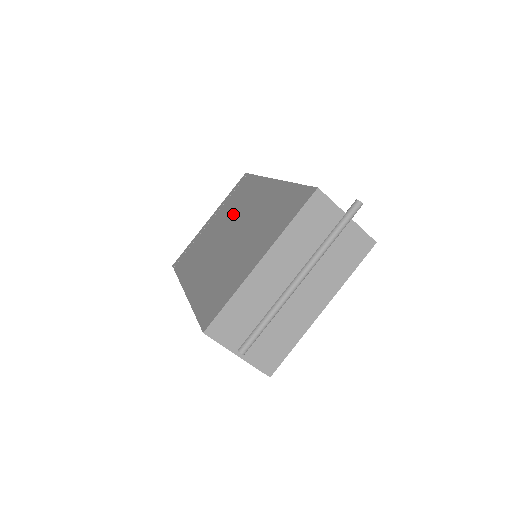
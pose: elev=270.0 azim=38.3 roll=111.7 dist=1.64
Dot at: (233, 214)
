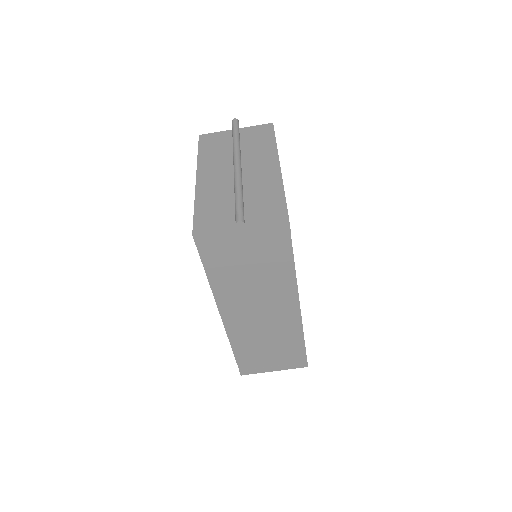
Dot at: occluded
